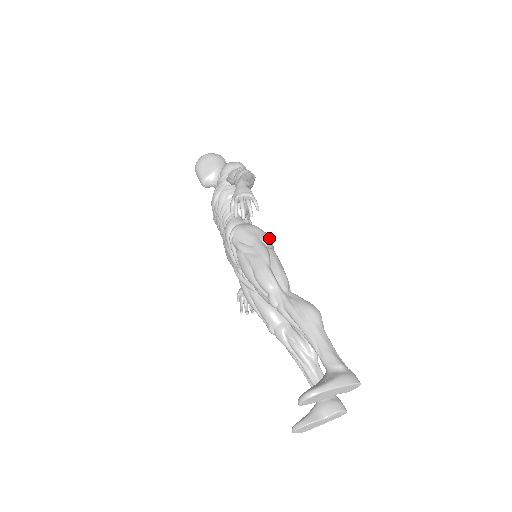
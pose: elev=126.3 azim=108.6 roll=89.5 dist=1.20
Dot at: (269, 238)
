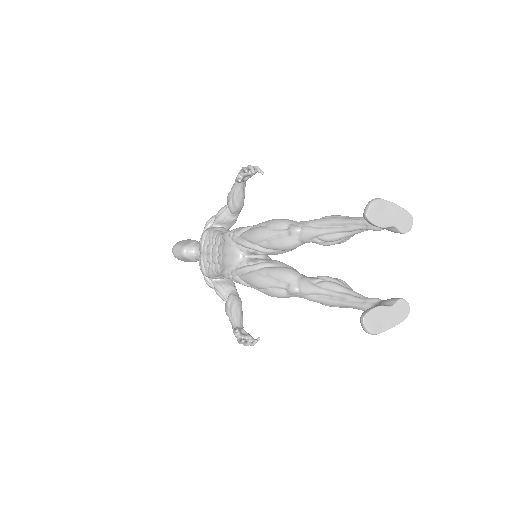
Dot at: occluded
